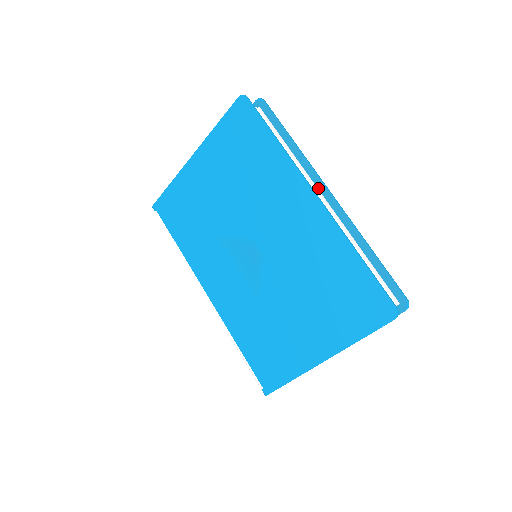
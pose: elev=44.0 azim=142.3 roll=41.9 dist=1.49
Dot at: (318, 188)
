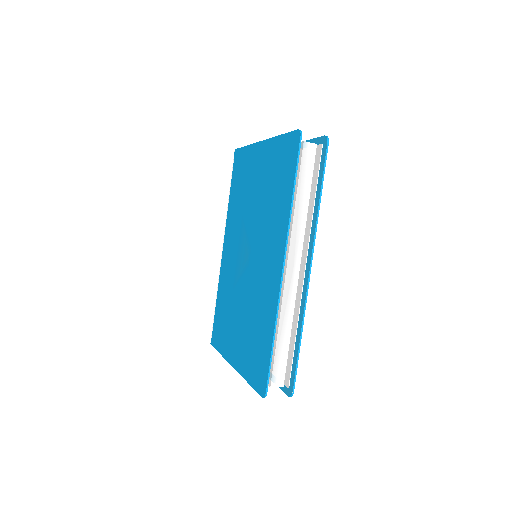
Dot at: (308, 255)
